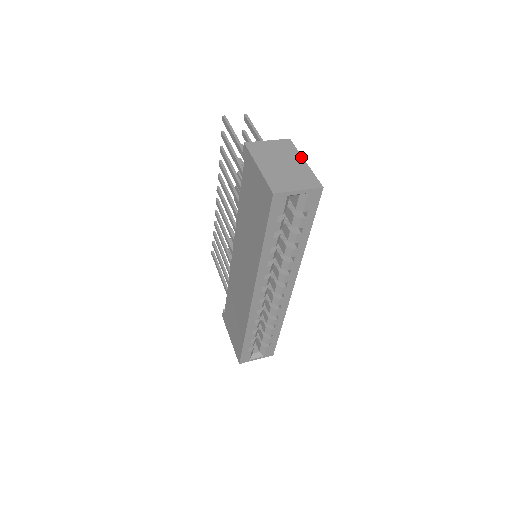
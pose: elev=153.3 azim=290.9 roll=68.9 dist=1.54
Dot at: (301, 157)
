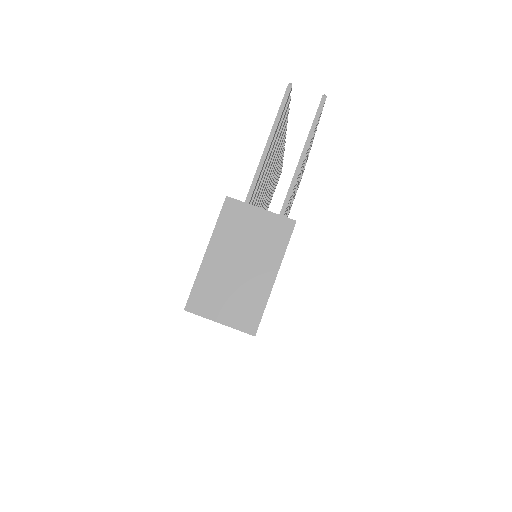
Dot at: (277, 266)
